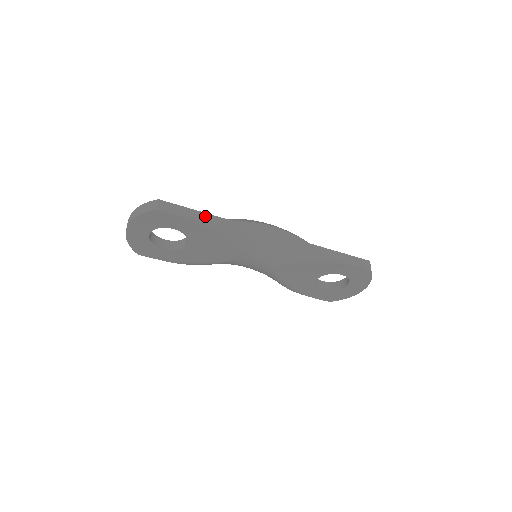
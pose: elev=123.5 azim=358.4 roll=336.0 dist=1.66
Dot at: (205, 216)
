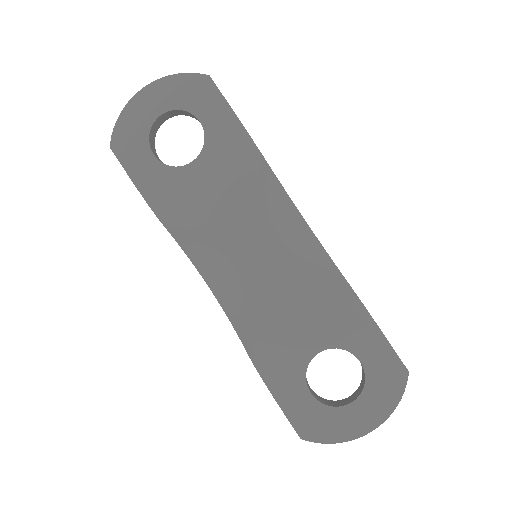
Dot at: occluded
